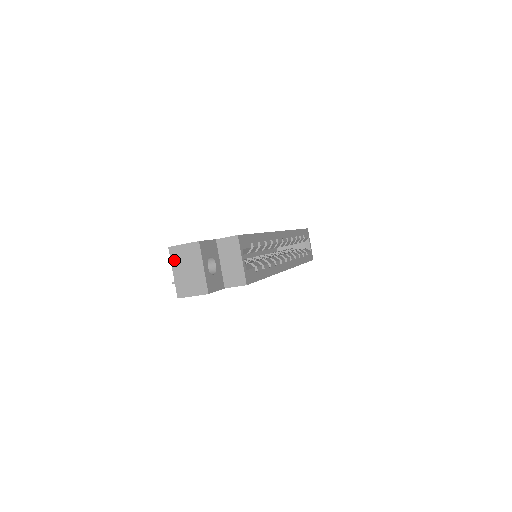
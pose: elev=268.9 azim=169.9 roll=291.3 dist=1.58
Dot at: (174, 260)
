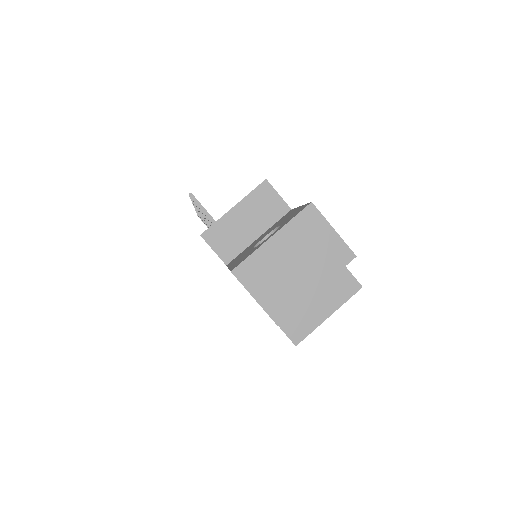
Dot at: (296, 226)
